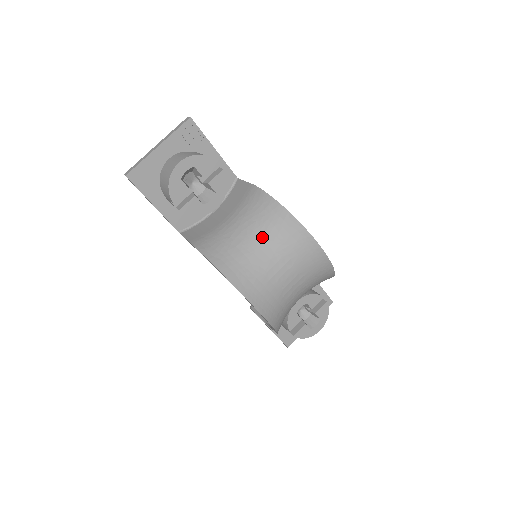
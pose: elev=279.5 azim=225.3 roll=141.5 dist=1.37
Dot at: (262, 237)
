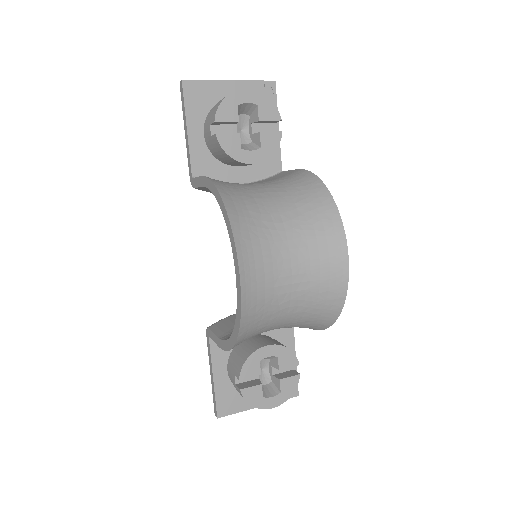
Dot at: (288, 206)
